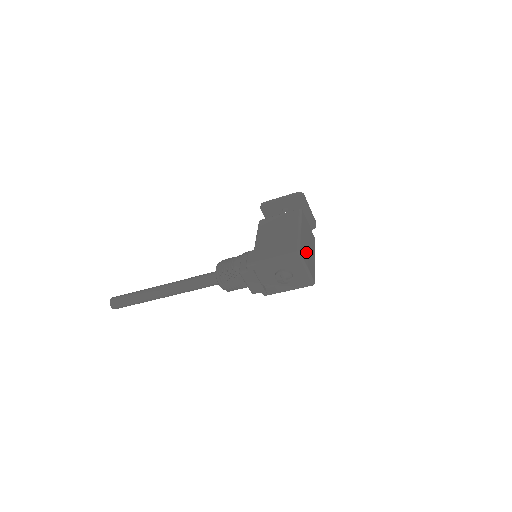
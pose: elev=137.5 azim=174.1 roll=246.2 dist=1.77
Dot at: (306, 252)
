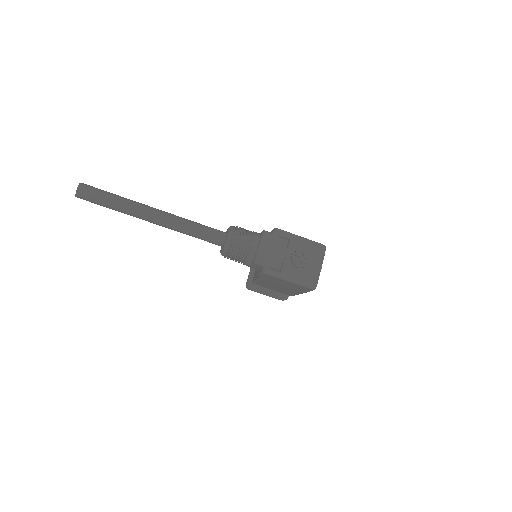
Dot at: occluded
